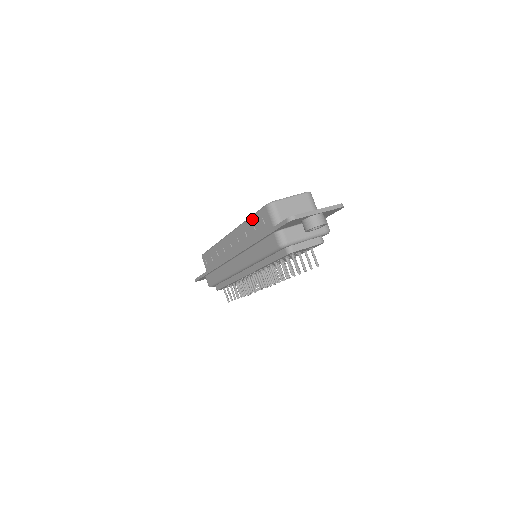
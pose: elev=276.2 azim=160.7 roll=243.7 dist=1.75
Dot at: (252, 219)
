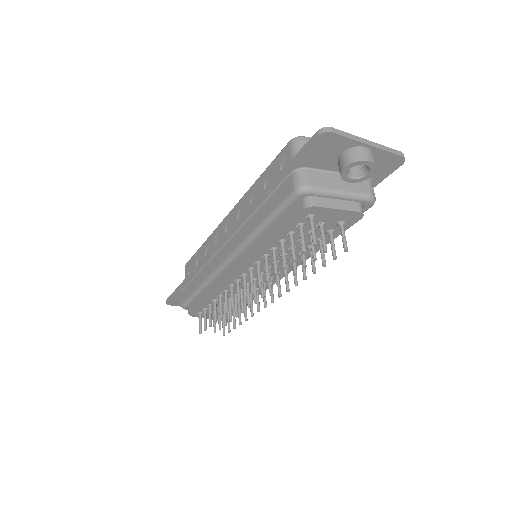
Dot at: (265, 173)
